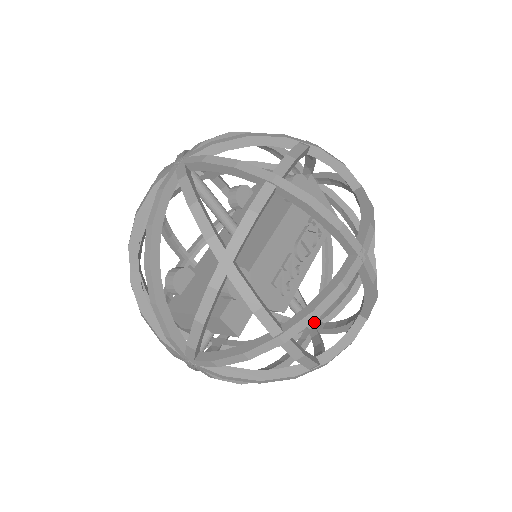
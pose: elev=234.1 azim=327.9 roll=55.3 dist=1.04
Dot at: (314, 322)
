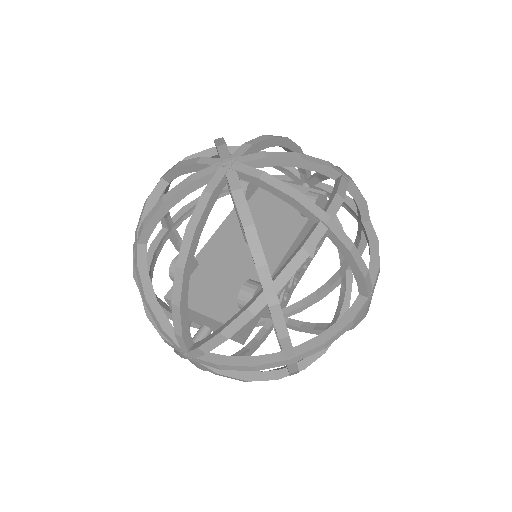
Dot at: occluded
